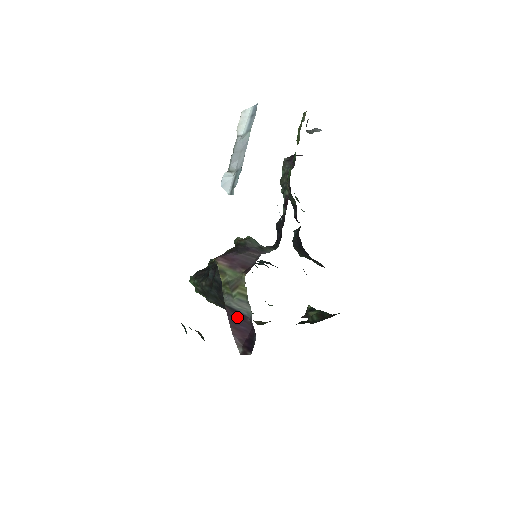
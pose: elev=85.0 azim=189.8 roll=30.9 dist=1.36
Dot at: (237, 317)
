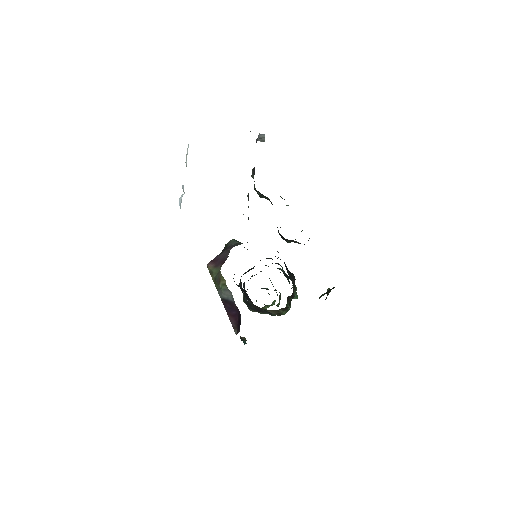
Dot at: (229, 305)
